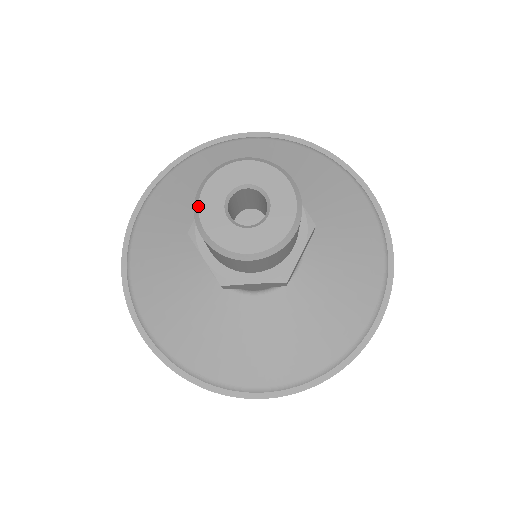
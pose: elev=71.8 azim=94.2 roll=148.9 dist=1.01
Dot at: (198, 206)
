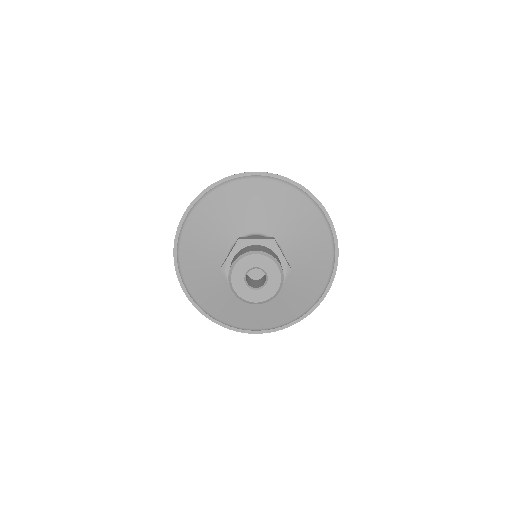
Dot at: (231, 277)
